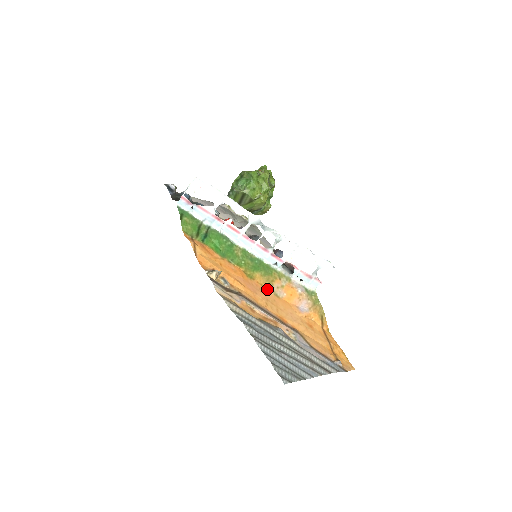
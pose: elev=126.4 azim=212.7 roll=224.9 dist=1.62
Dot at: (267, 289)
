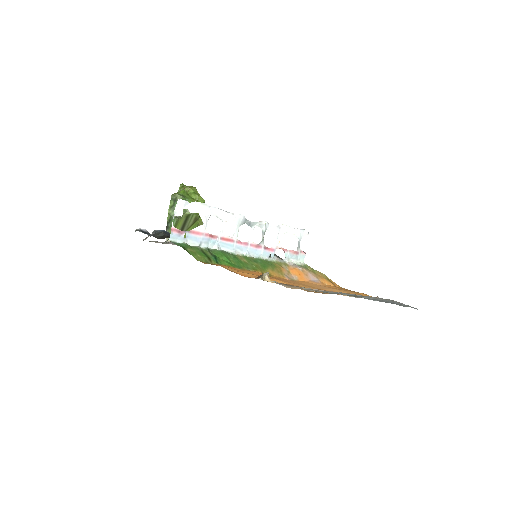
Dot at: (286, 278)
